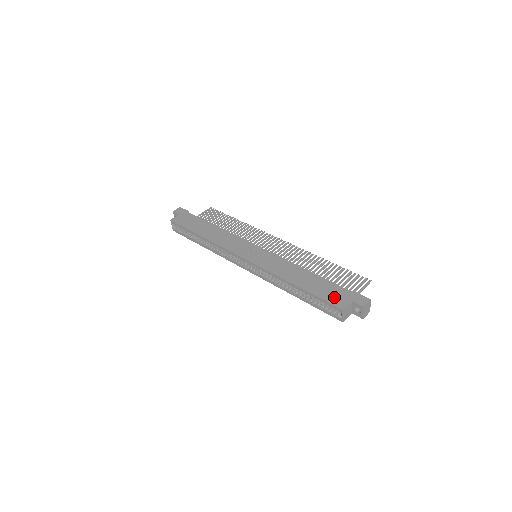
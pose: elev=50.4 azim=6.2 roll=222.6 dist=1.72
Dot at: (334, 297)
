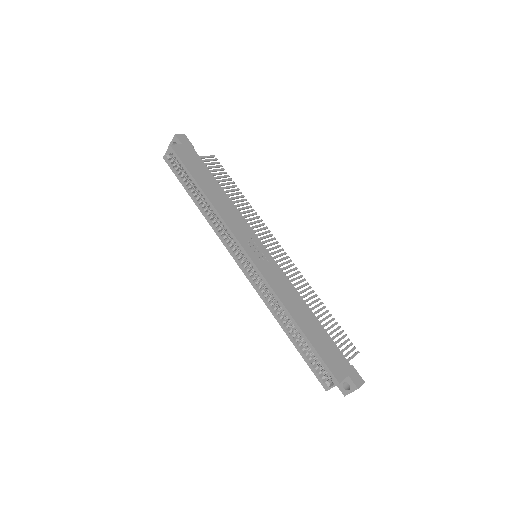
Dot at: (333, 361)
